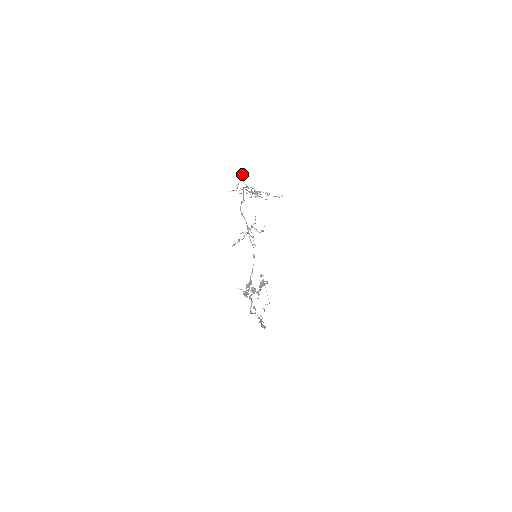
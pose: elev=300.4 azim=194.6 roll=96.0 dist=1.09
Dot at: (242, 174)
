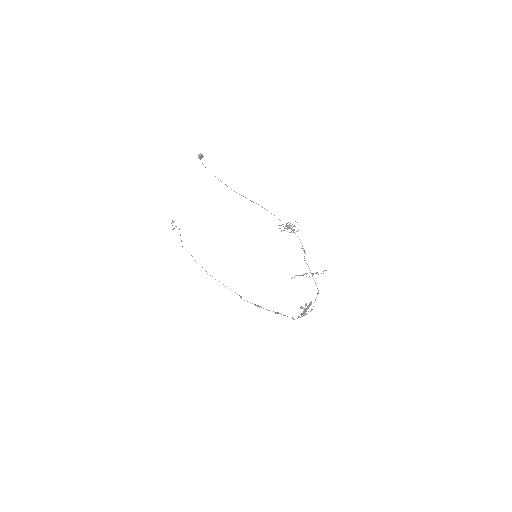
Dot at: (202, 154)
